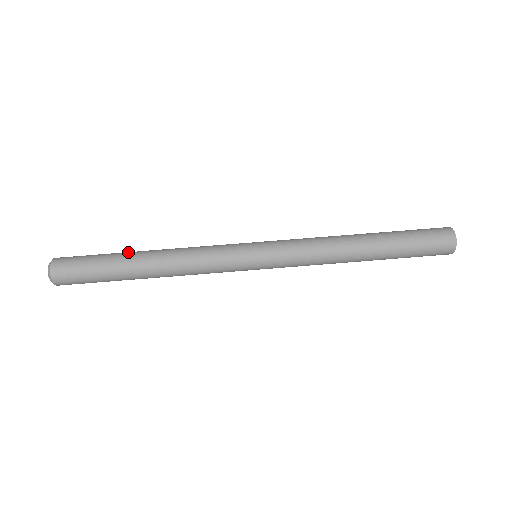
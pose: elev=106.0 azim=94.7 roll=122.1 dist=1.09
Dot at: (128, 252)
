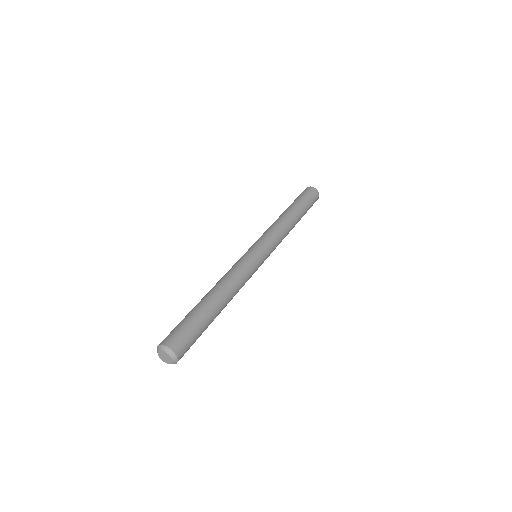
Dot at: (201, 303)
